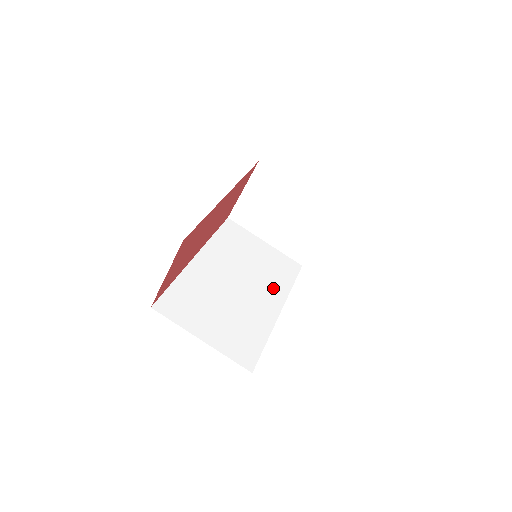
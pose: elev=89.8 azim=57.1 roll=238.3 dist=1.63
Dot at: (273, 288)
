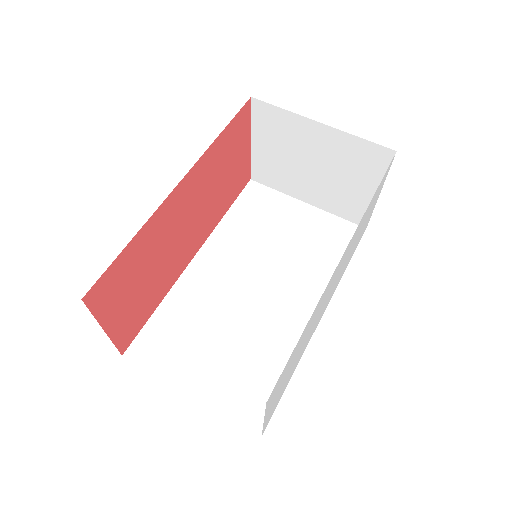
Dot at: (311, 281)
